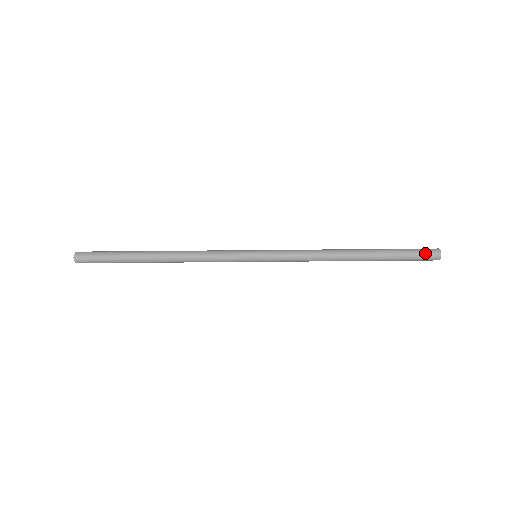
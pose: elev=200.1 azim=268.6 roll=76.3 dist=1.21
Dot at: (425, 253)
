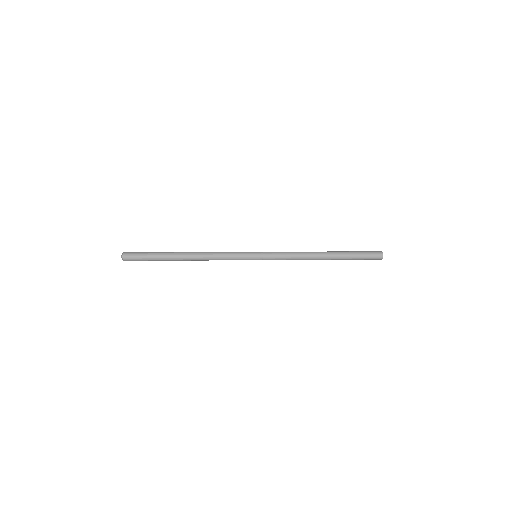
Dot at: (373, 254)
